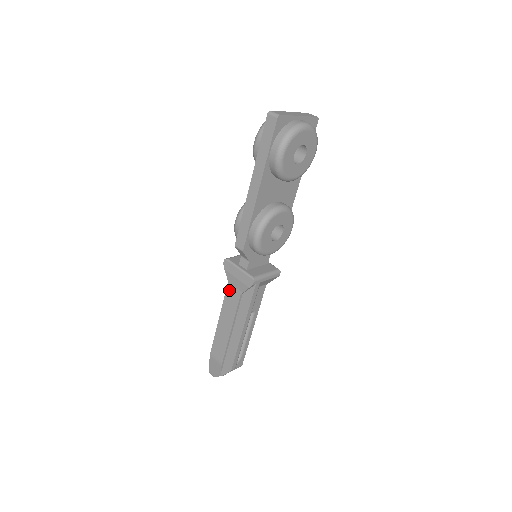
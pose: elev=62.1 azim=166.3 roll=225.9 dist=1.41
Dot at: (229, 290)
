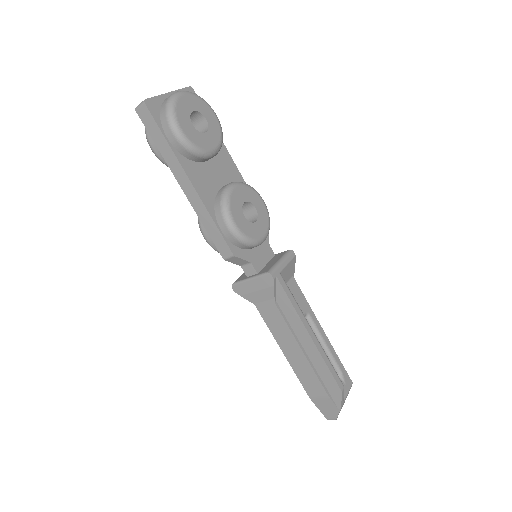
Dot at: (262, 311)
